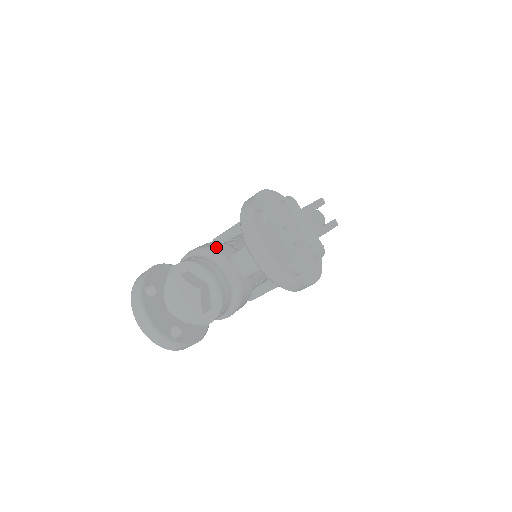
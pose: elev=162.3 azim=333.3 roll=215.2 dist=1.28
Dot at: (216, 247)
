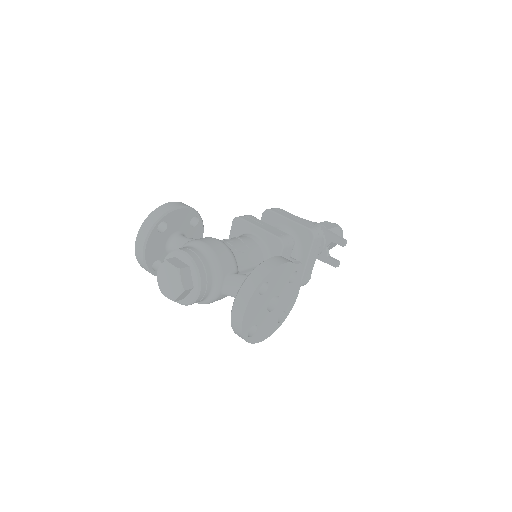
Dot at: (223, 260)
